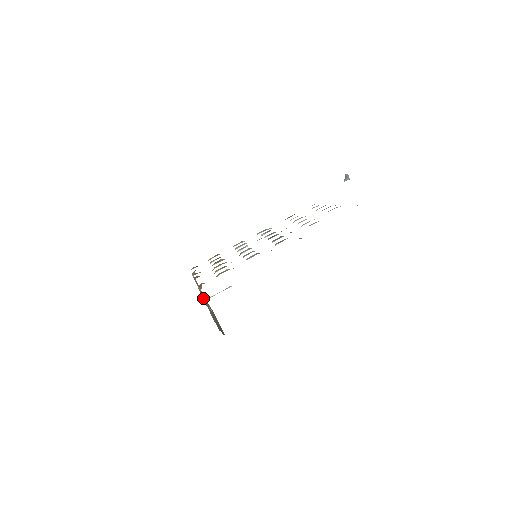
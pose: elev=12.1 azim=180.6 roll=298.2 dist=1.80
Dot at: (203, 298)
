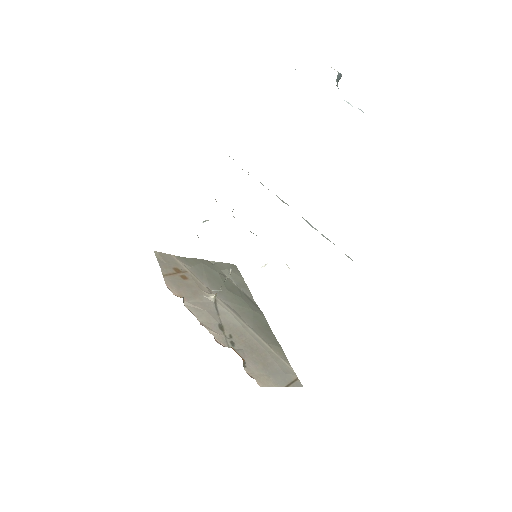
Dot at: (263, 378)
